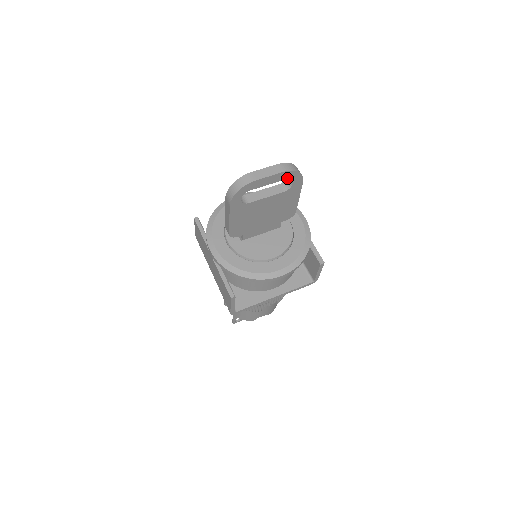
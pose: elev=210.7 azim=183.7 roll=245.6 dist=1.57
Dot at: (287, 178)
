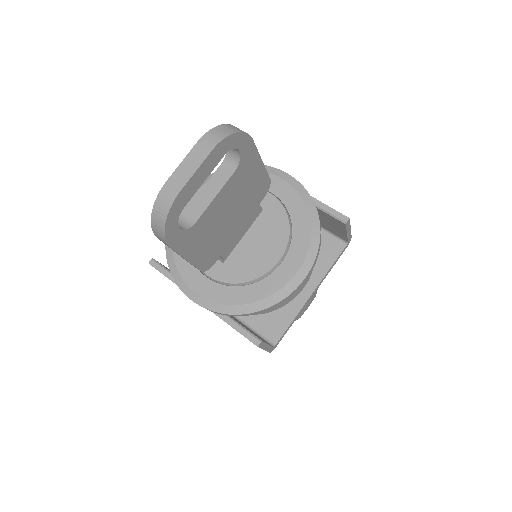
Dot at: (225, 152)
